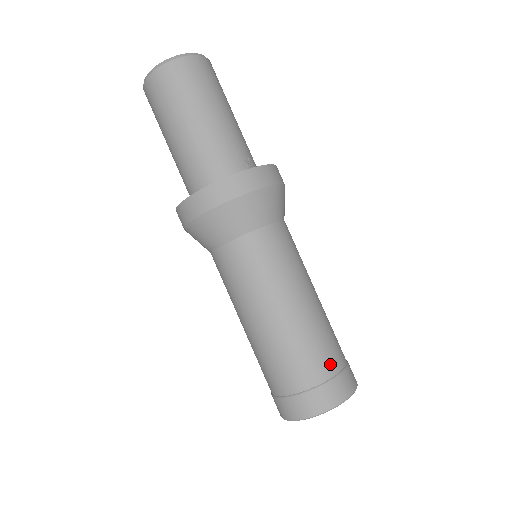
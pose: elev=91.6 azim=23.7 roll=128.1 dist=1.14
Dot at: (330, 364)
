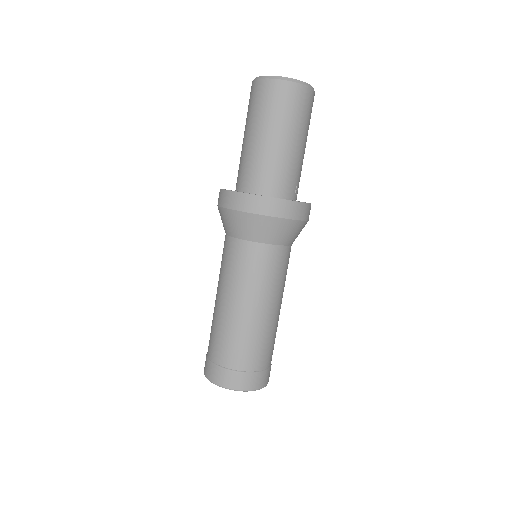
Dot at: (266, 361)
